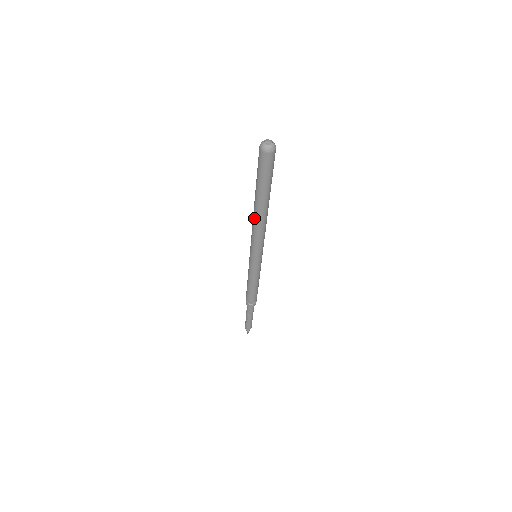
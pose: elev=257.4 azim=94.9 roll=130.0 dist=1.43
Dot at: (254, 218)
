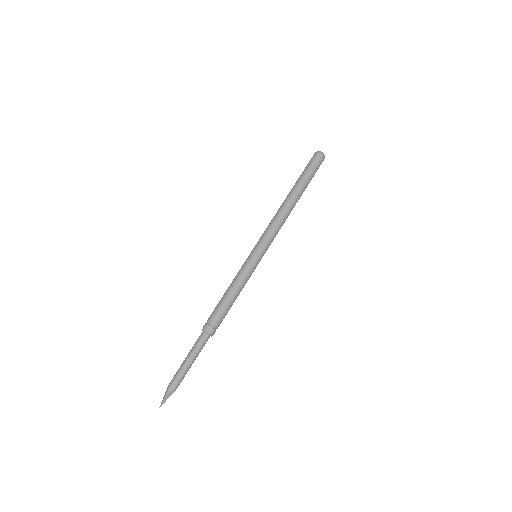
Dot at: (280, 207)
